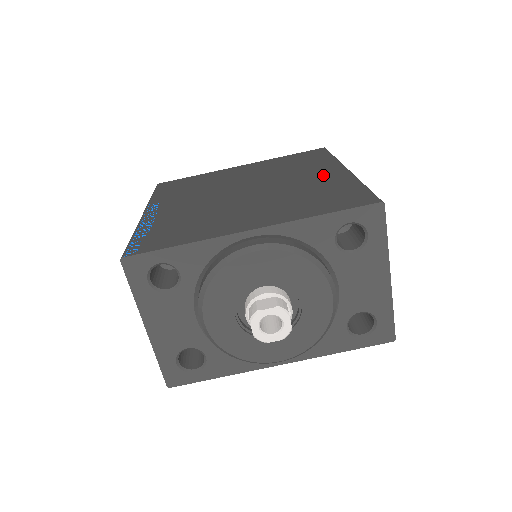
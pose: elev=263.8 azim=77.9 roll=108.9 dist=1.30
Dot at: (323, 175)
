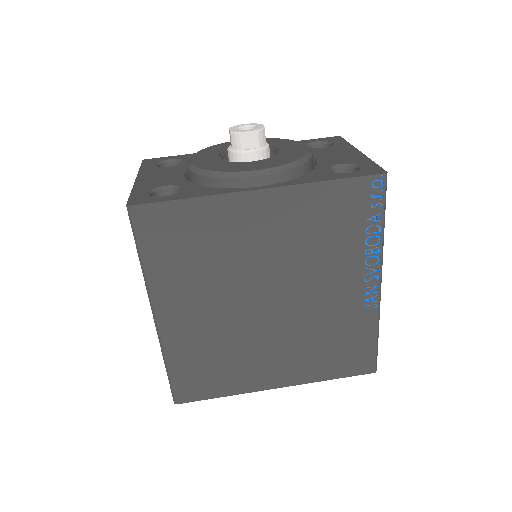
Dot at: occluded
